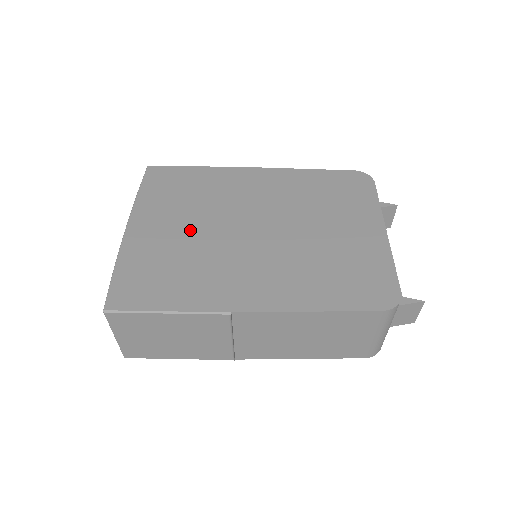
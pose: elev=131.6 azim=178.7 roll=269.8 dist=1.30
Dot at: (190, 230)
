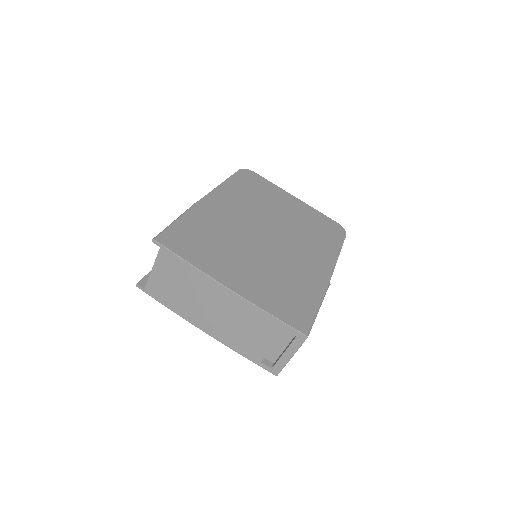
Dot at: (252, 260)
